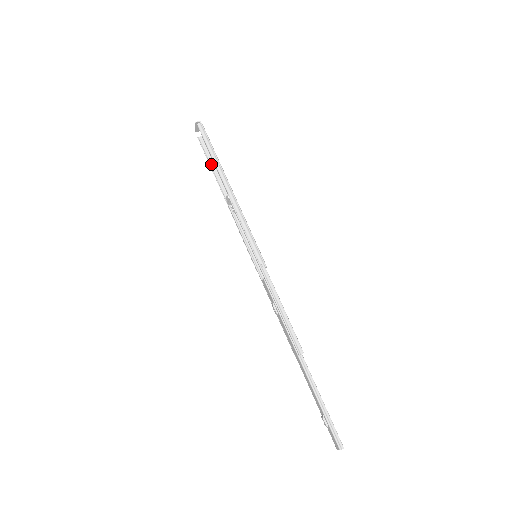
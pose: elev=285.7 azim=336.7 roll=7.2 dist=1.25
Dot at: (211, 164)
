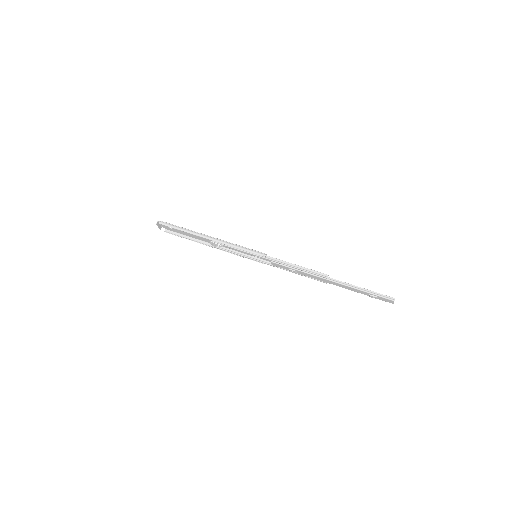
Dot at: (185, 237)
